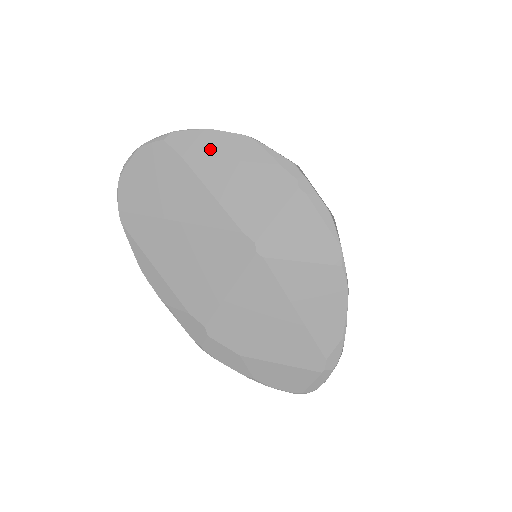
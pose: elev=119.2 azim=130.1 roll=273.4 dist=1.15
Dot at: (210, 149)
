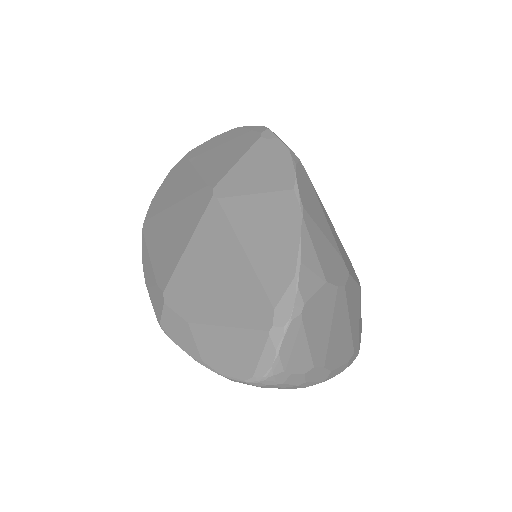
Dot at: (209, 147)
